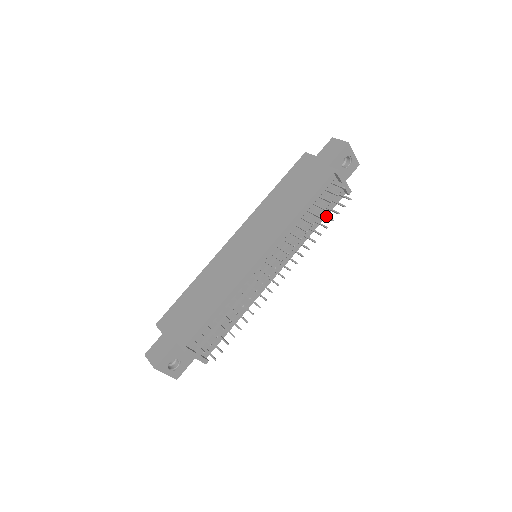
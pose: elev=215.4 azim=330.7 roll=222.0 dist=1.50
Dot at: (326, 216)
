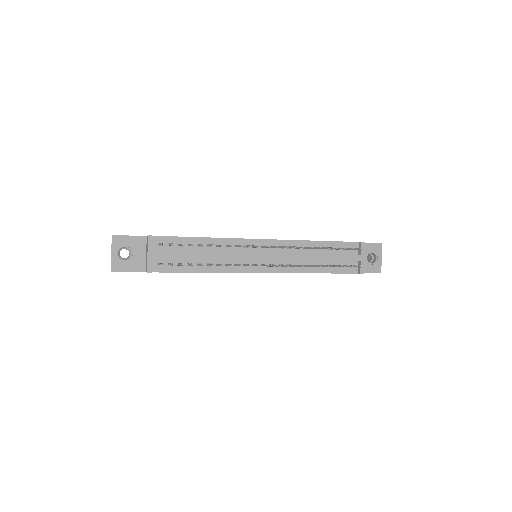
Dot at: (333, 265)
